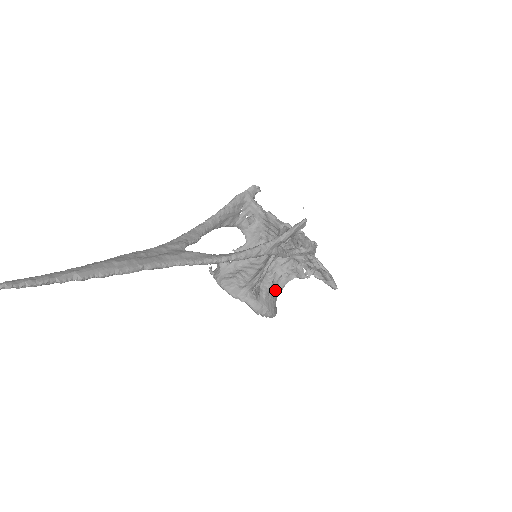
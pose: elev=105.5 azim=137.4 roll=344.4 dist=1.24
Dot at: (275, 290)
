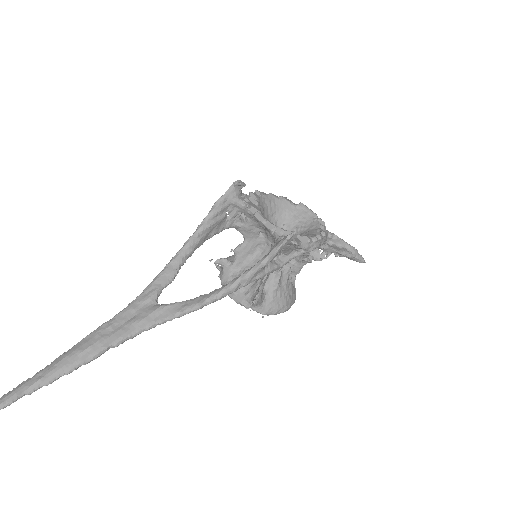
Dot at: (286, 283)
